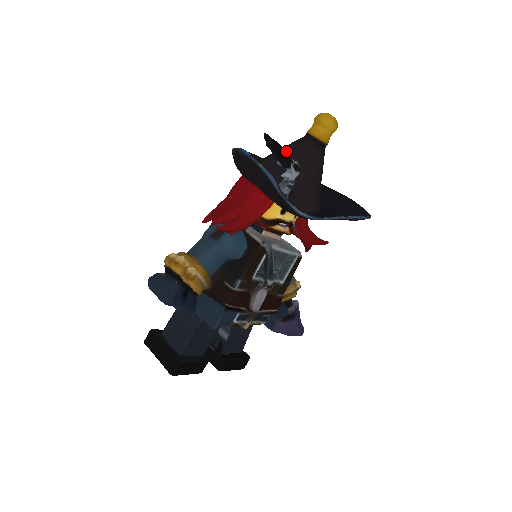
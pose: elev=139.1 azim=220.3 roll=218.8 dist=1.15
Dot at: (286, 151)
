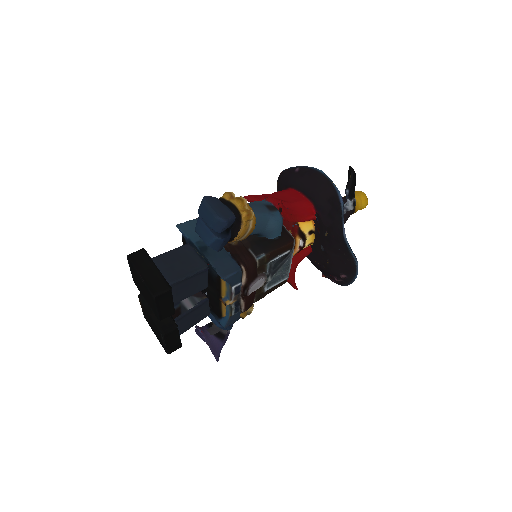
Dot at: occluded
